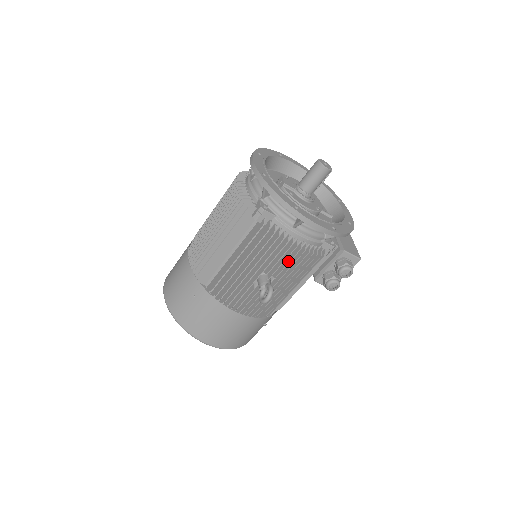
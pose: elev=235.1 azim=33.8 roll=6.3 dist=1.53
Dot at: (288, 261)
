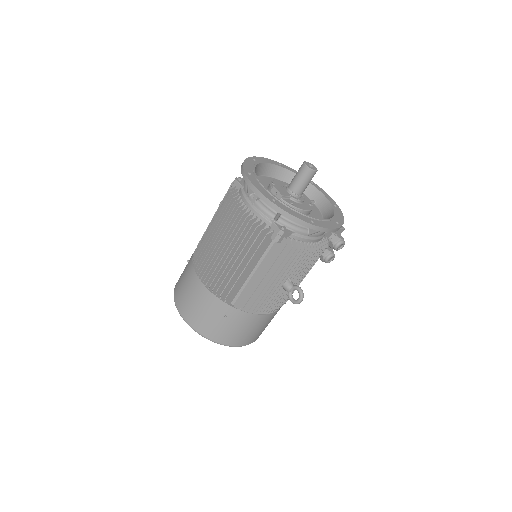
Dot at: (306, 262)
